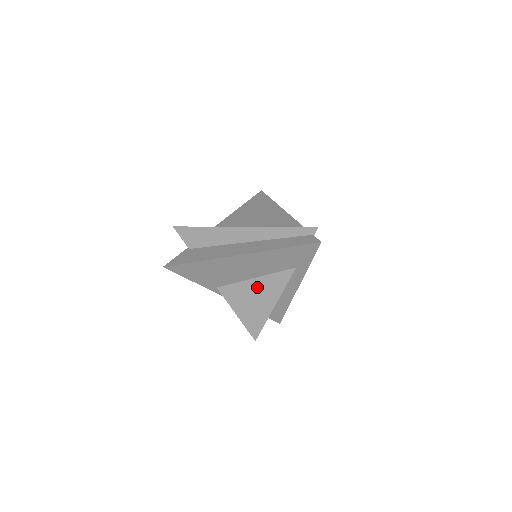
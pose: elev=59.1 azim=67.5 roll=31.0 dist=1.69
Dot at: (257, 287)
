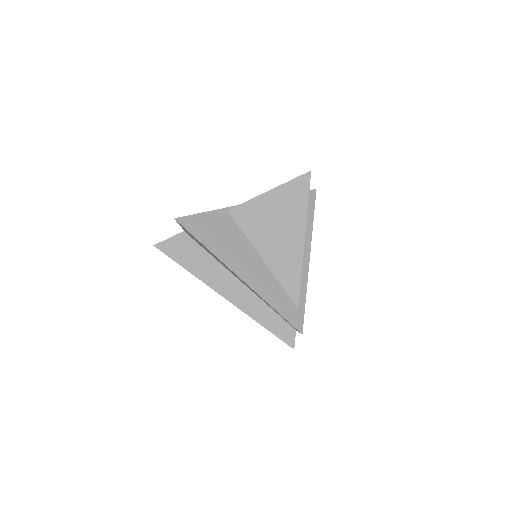
Dot at: occluded
